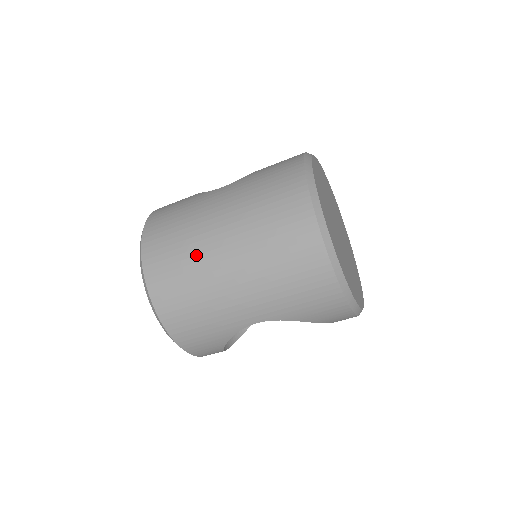
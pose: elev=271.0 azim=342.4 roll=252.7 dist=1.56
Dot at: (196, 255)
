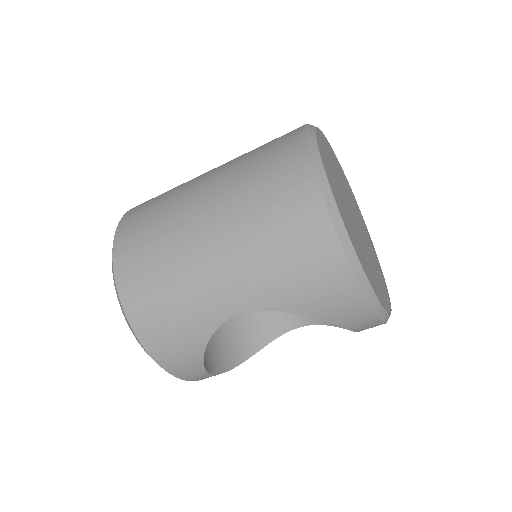
Dot at: (172, 225)
